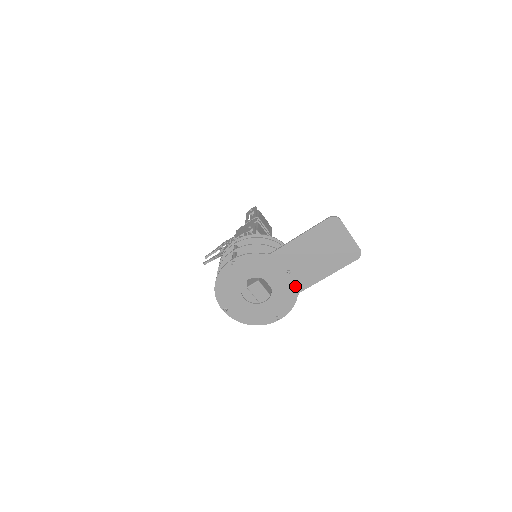
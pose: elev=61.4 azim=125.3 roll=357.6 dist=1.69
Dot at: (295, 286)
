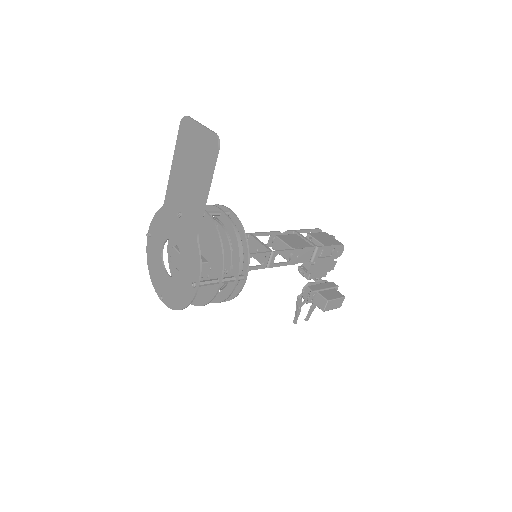
Dot at: (191, 229)
